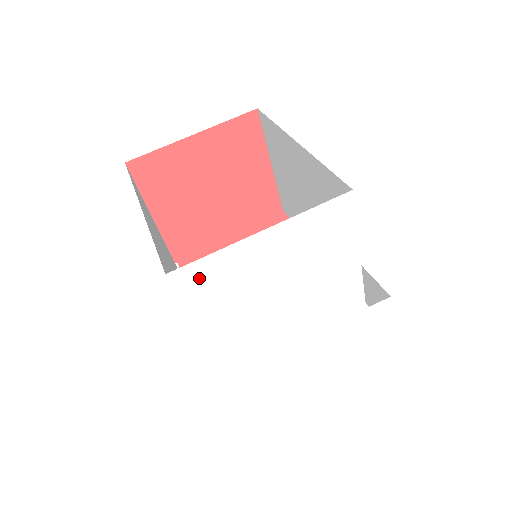
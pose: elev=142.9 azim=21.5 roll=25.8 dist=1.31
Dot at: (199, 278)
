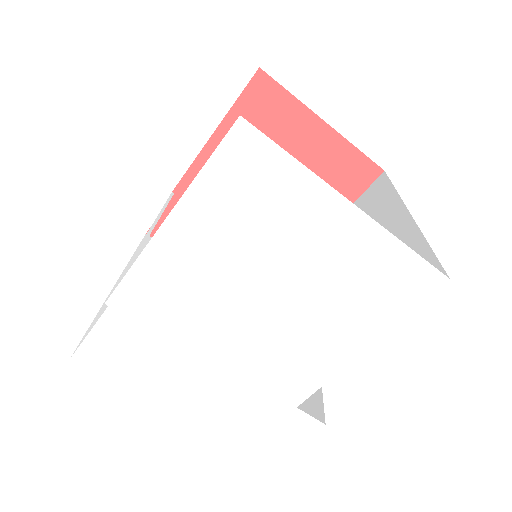
Dot at: (253, 165)
